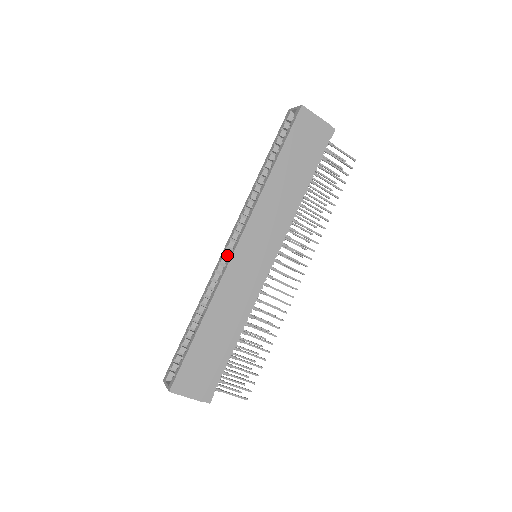
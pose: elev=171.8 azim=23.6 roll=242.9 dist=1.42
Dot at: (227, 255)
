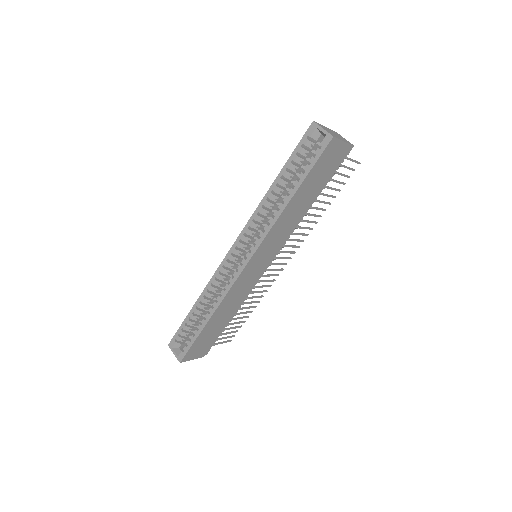
Dot at: occluded
